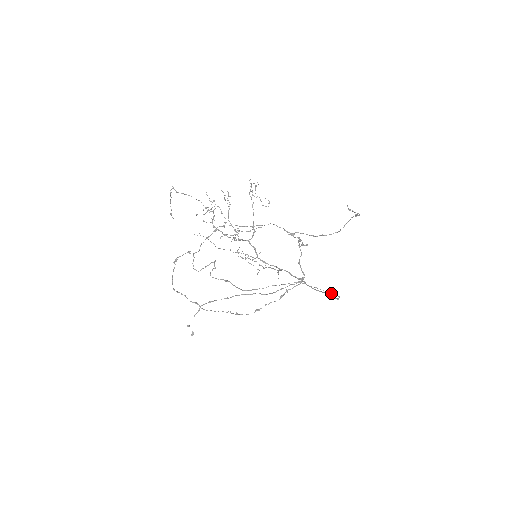
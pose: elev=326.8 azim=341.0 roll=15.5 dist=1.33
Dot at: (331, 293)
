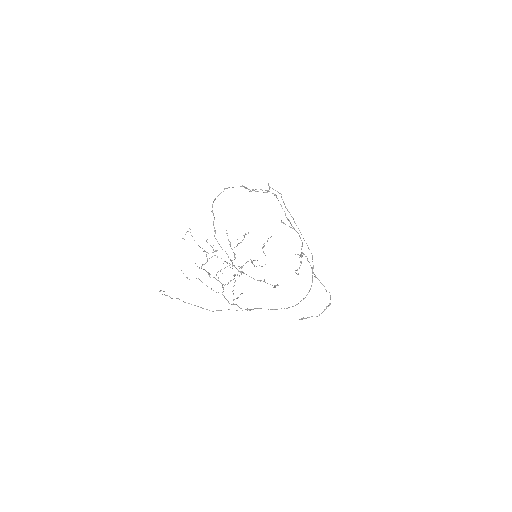
Dot at: occluded
